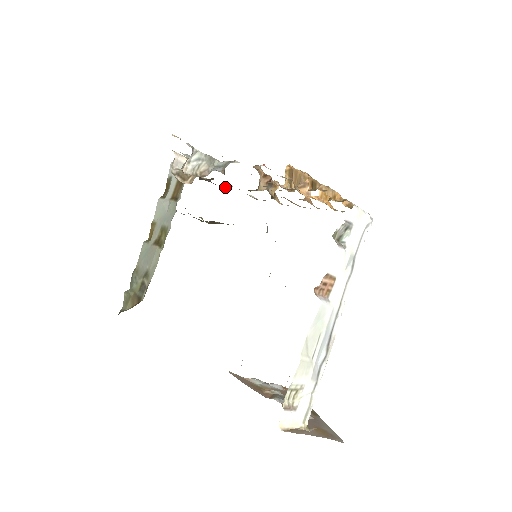
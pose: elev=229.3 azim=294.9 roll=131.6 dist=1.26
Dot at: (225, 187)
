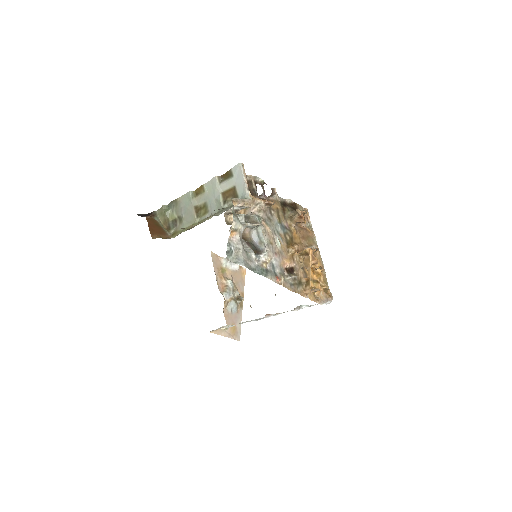
Dot at: (273, 190)
